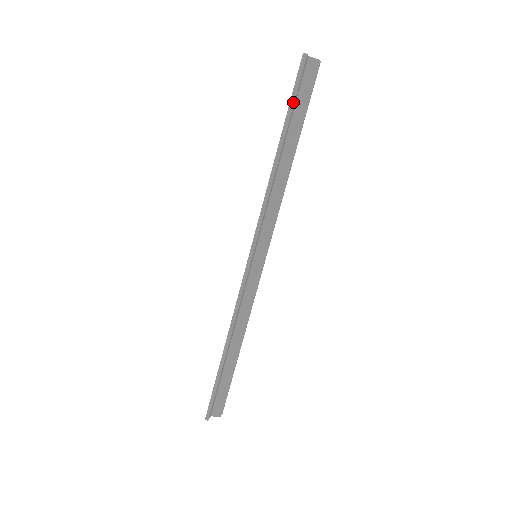
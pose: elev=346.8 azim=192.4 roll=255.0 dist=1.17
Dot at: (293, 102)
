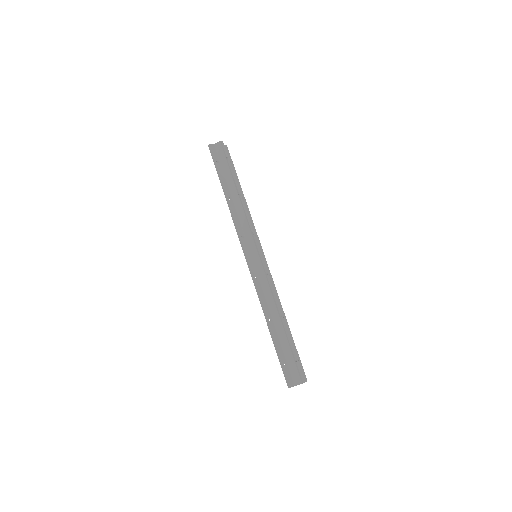
Dot at: (216, 167)
